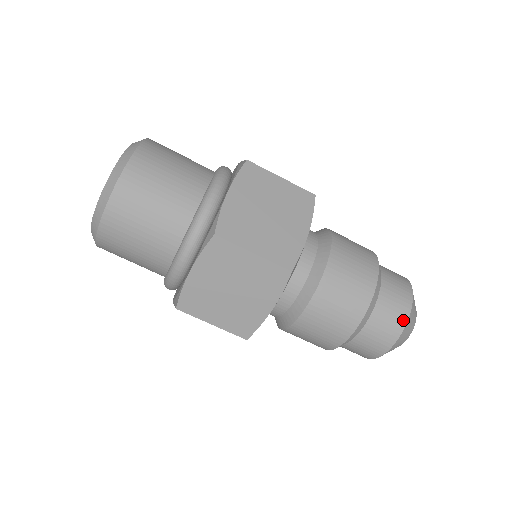
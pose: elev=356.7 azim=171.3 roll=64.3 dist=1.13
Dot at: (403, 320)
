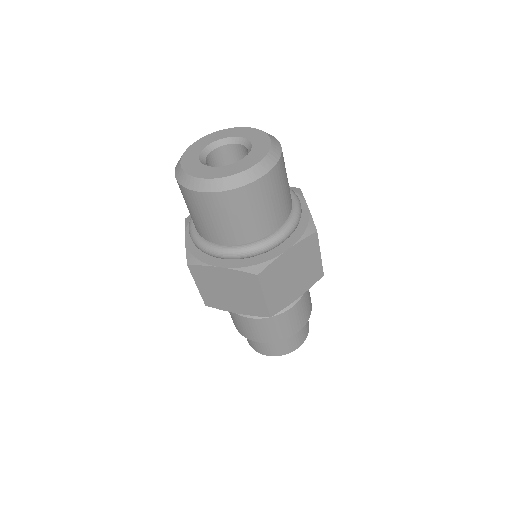
Dot at: (308, 330)
